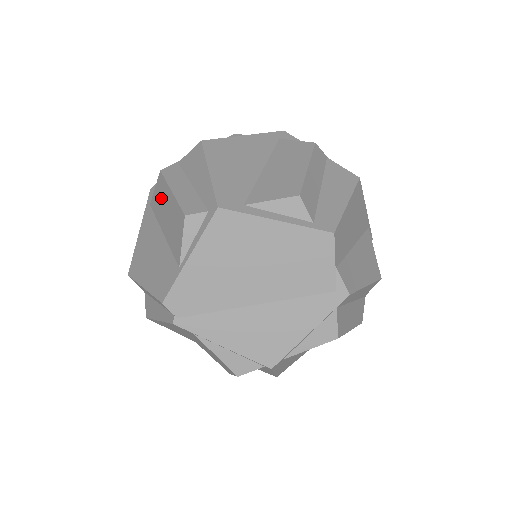
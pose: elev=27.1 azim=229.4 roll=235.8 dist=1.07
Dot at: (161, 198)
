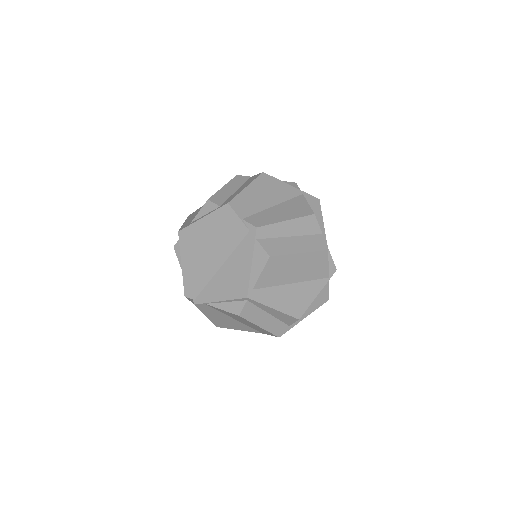
Dot at: occluded
